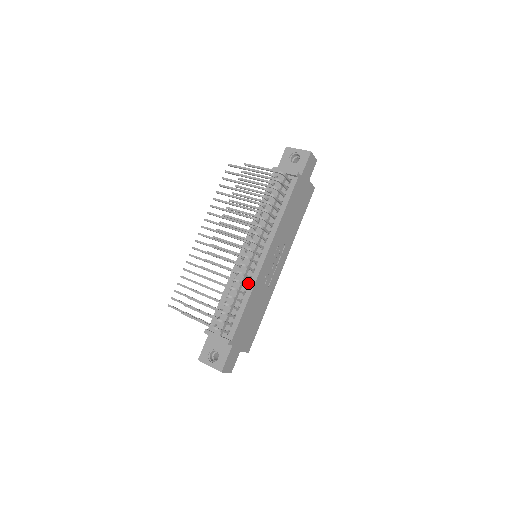
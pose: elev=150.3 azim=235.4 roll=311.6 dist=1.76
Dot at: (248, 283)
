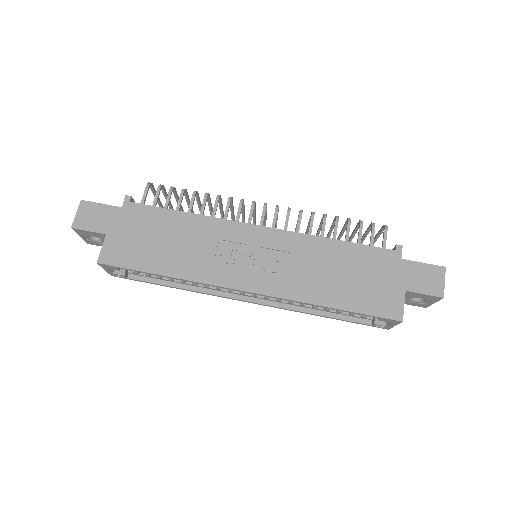
Dot at: occluded
